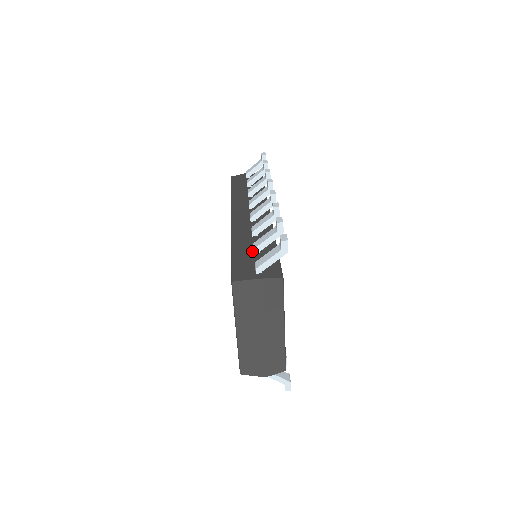
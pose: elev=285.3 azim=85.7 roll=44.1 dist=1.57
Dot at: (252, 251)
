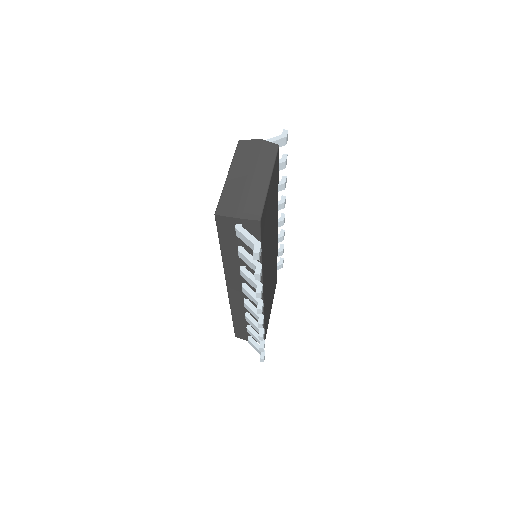
Dot at: occluded
